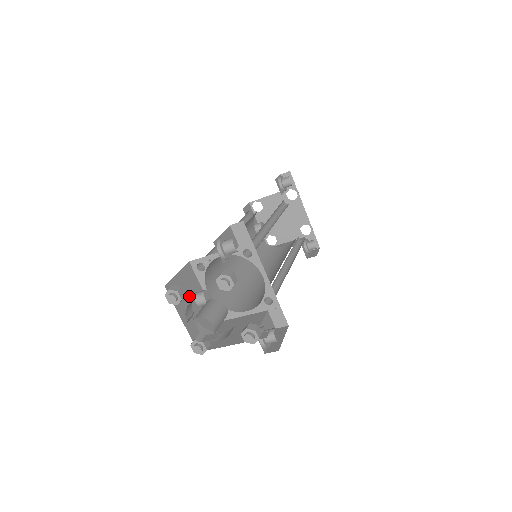
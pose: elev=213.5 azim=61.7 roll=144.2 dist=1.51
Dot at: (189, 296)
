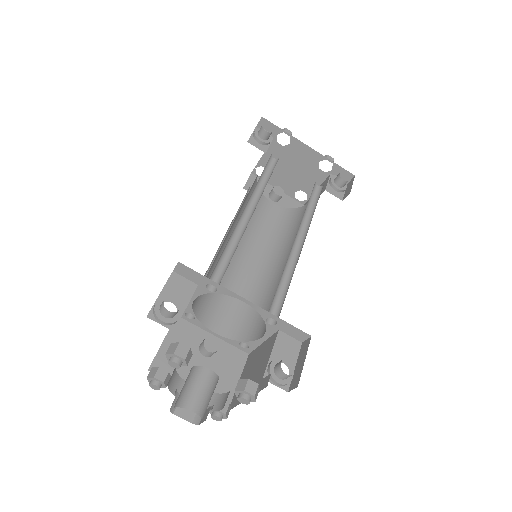
Dot at: occluded
